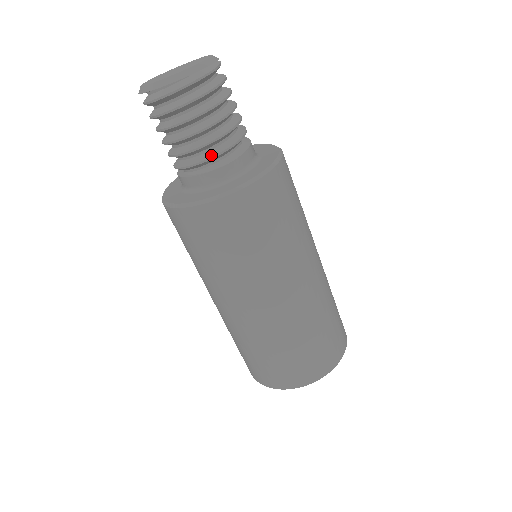
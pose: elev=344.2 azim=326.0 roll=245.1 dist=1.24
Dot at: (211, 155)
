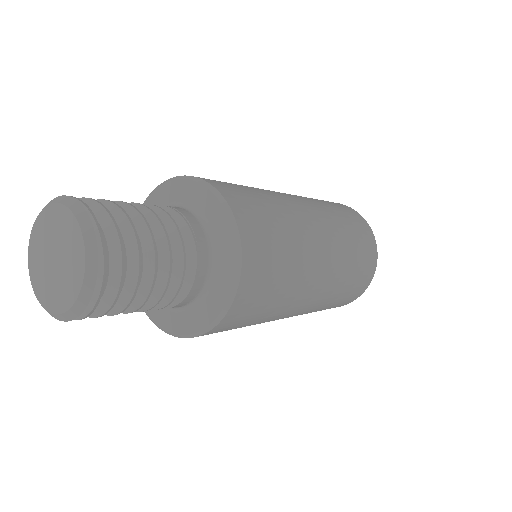
Dot at: (165, 303)
